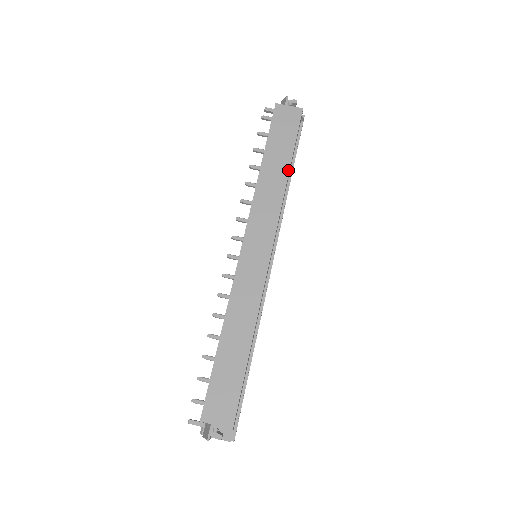
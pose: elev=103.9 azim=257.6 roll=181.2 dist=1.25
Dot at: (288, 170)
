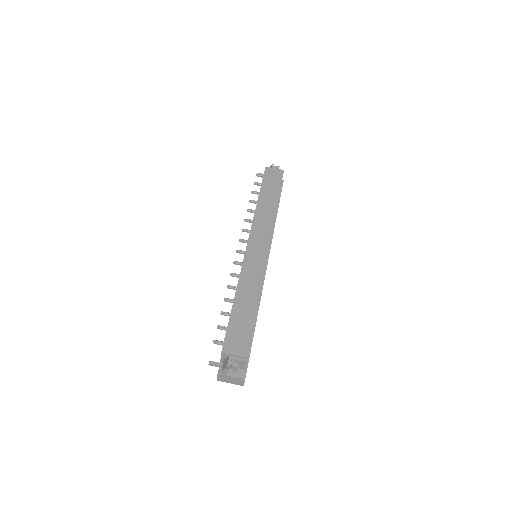
Dot at: (277, 202)
